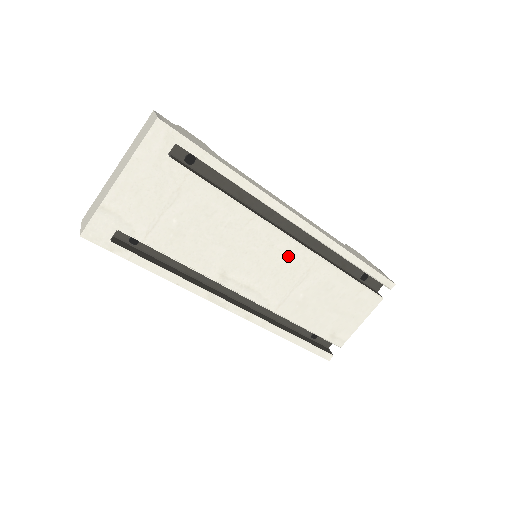
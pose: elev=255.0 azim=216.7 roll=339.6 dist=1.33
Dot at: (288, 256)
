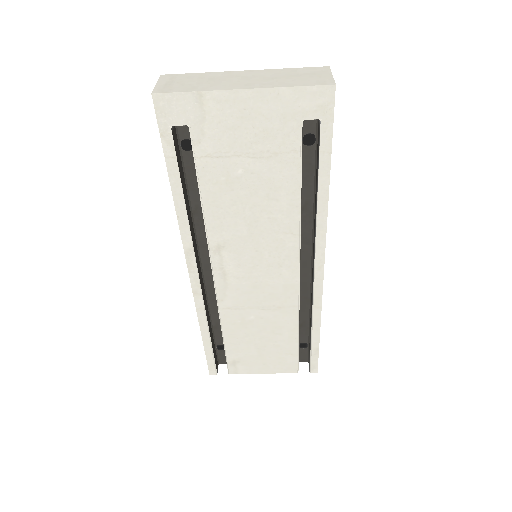
Dot at: (280, 284)
